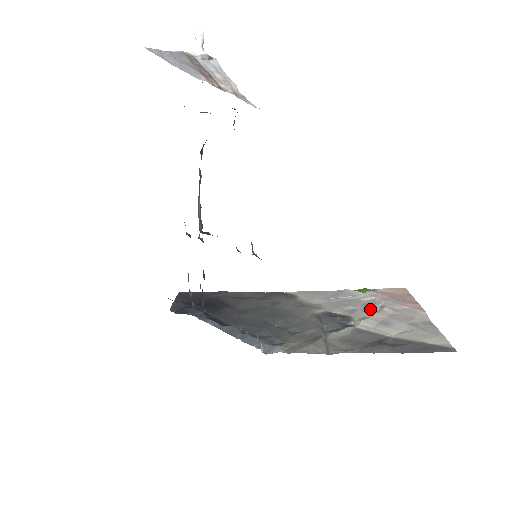
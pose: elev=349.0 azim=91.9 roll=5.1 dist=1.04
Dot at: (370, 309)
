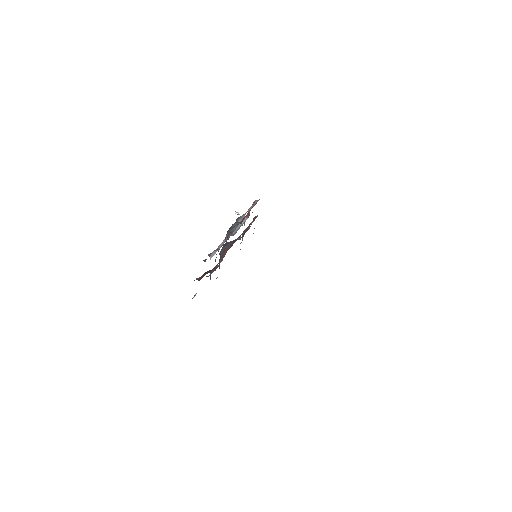
Dot at: occluded
